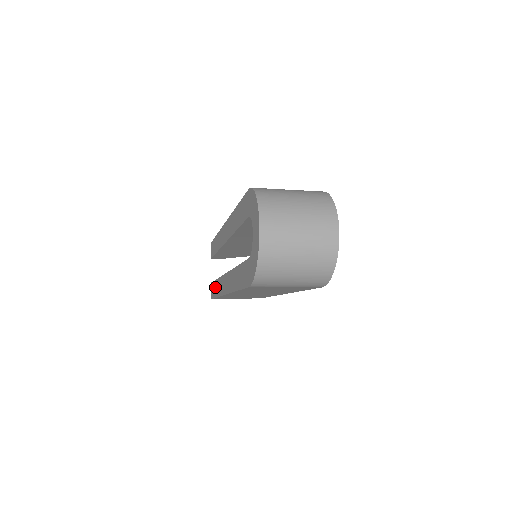
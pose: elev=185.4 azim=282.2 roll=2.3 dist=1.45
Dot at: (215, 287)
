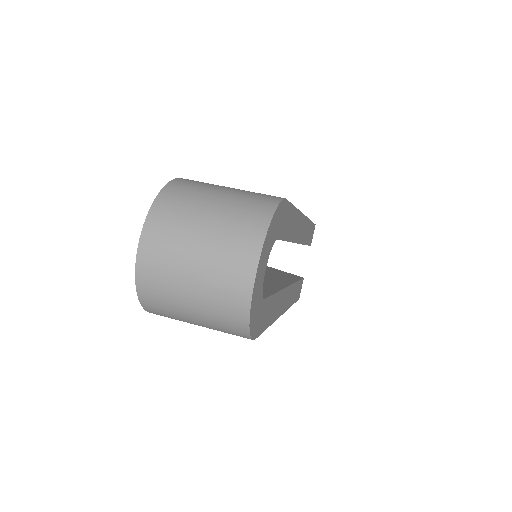
Dot at: occluded
